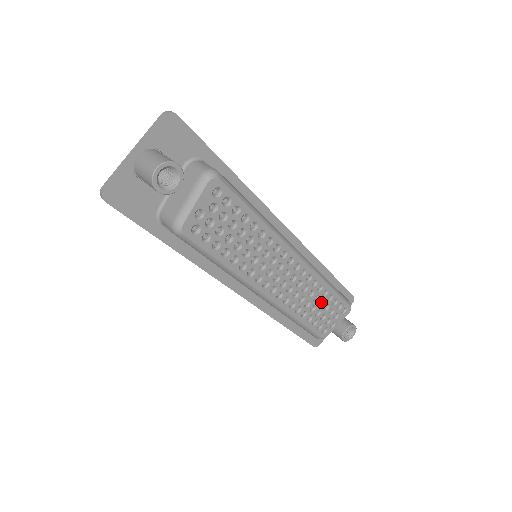
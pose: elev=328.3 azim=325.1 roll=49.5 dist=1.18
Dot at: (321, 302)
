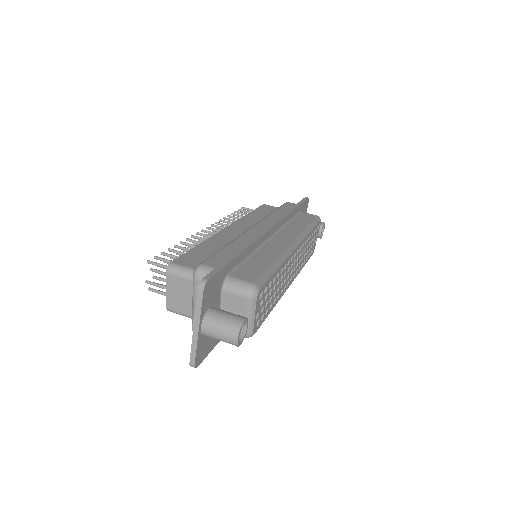
Dot at: occluded
